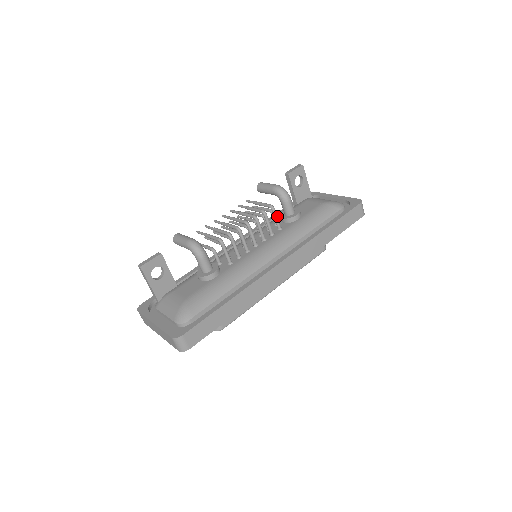
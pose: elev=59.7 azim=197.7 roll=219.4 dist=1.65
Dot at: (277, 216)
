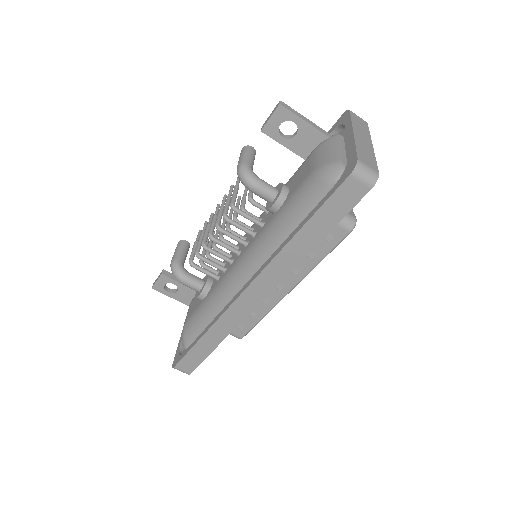
Dot at: occluded
